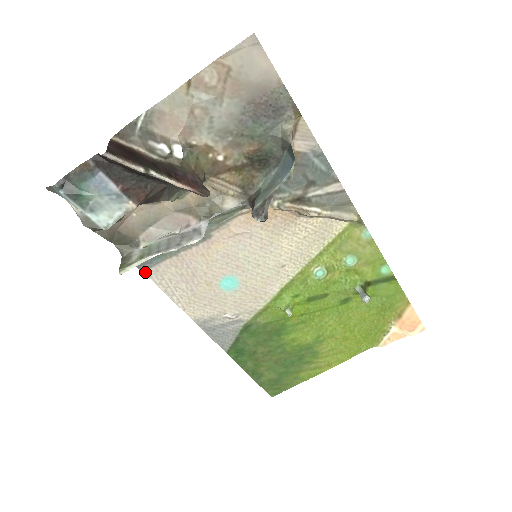
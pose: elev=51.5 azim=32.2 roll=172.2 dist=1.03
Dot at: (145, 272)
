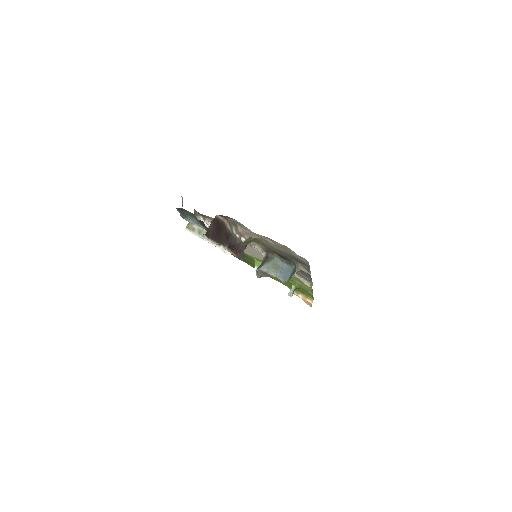
Dot at: occluded
